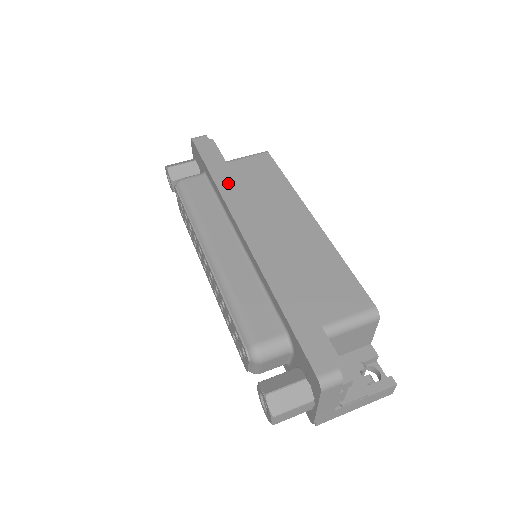
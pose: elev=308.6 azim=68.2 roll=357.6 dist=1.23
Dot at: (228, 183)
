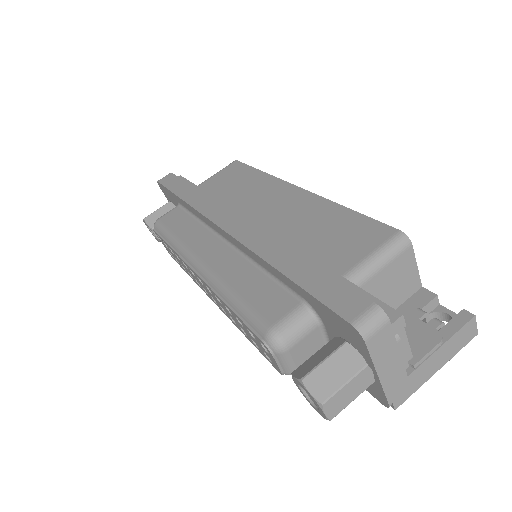
Dot at: (199, 197)
